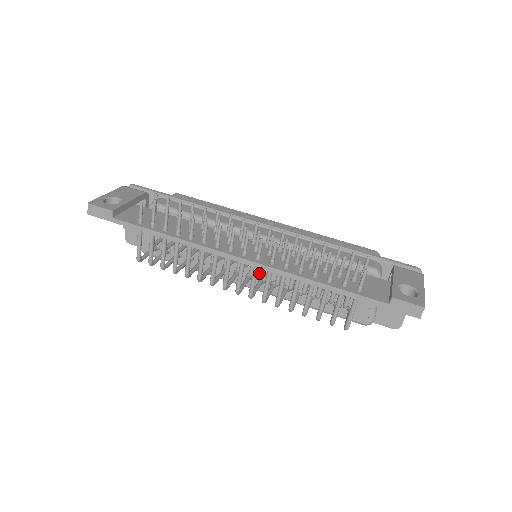
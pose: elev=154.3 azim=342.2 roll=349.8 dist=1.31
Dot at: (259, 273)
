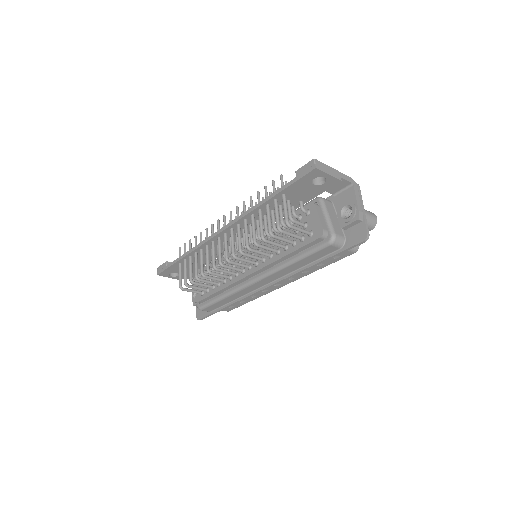
Dot at: (254, 259)
